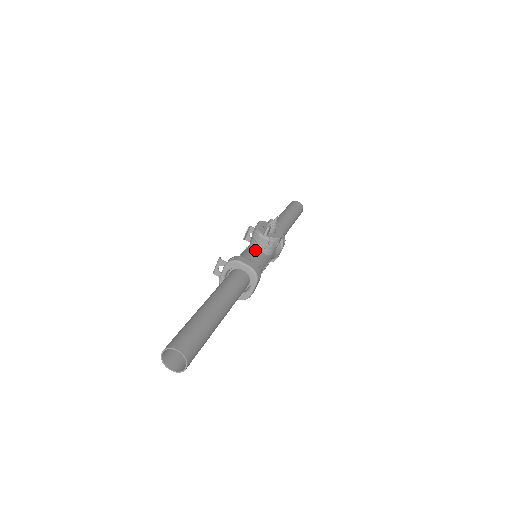
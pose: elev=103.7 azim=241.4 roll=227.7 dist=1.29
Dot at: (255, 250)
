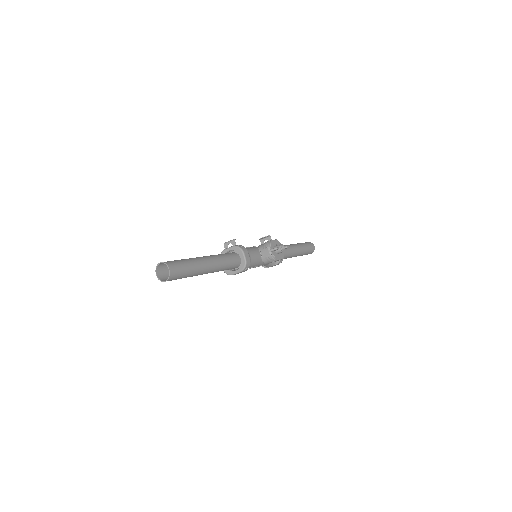
Dot at: (258, 253)
